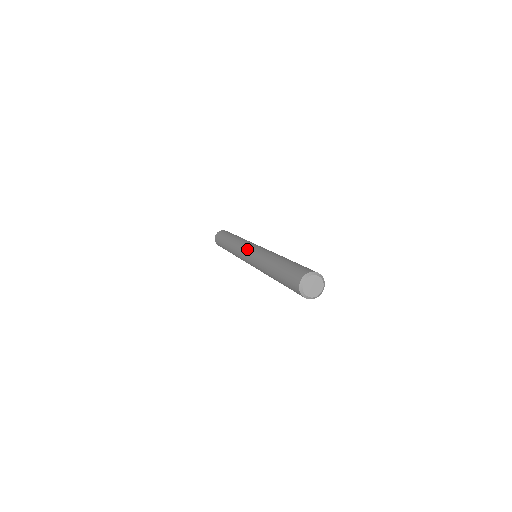
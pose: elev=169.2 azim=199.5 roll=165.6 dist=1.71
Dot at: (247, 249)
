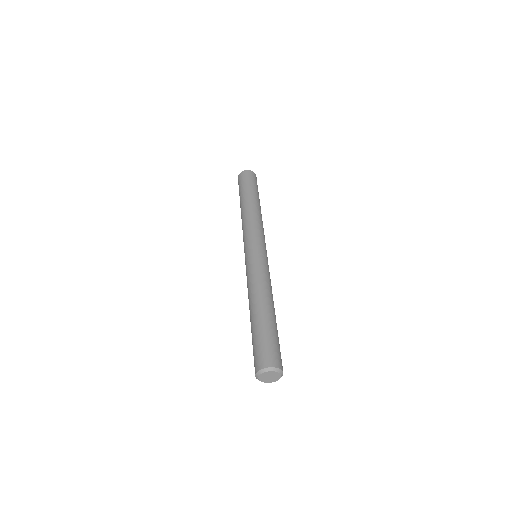
Dot at: (250, 247)
